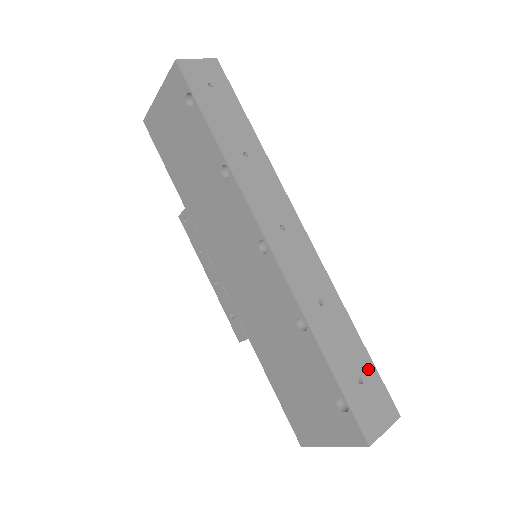
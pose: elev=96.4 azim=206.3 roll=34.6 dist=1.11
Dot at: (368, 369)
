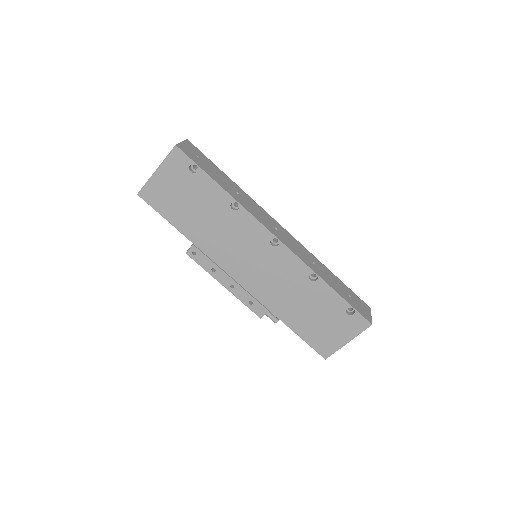
Dot at: (348, 290)
